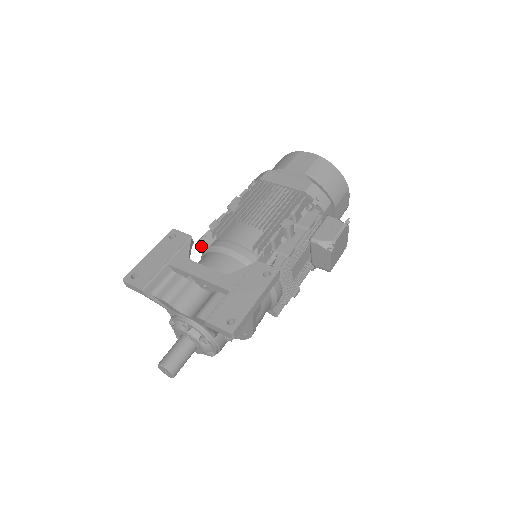
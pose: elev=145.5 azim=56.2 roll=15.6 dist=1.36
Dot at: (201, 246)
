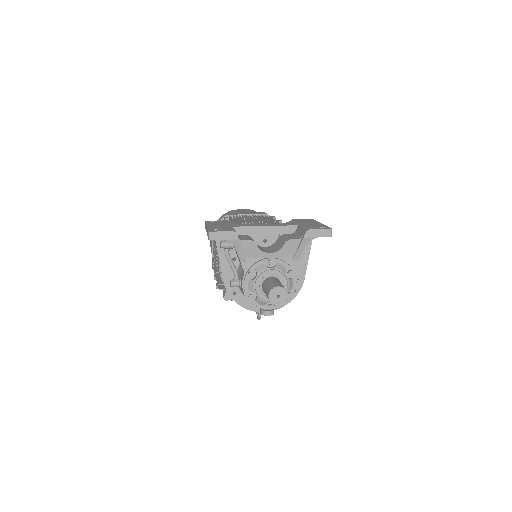
Dot at: occluded
